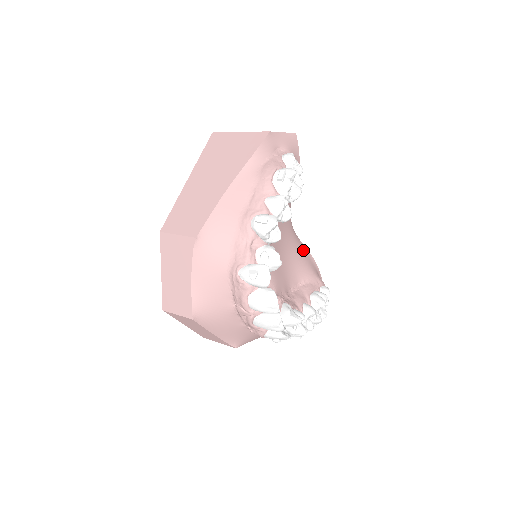
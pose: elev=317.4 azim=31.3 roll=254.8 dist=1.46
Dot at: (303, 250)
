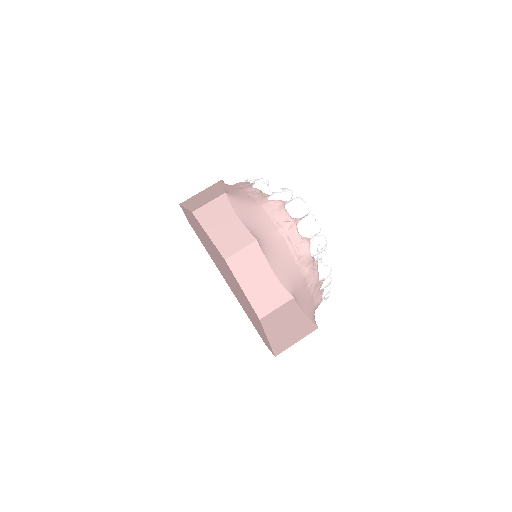
Dot at: occluded
